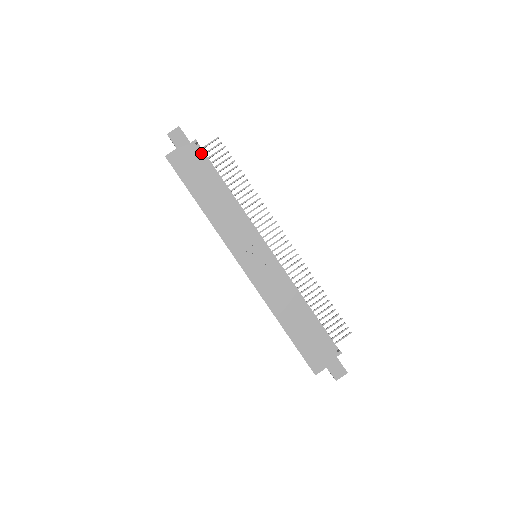
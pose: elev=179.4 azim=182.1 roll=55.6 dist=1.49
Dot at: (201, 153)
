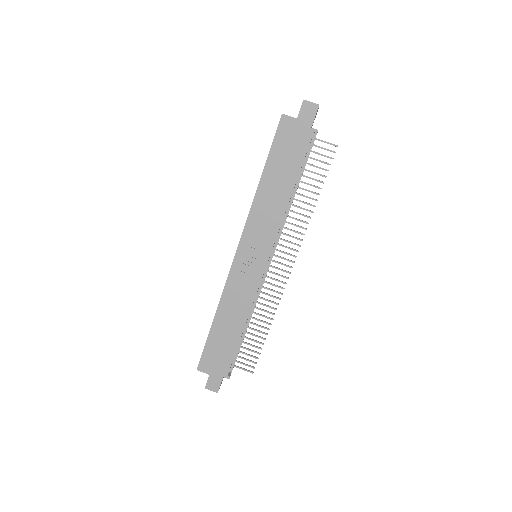
Dot at: (309, 144)
